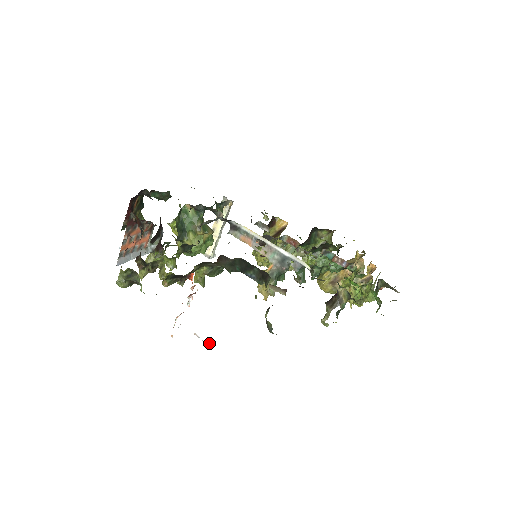
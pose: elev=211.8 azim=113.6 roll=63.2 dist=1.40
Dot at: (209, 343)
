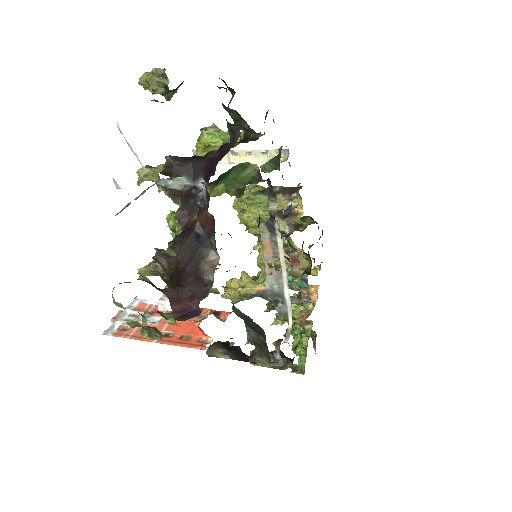
Dot at: occluded
